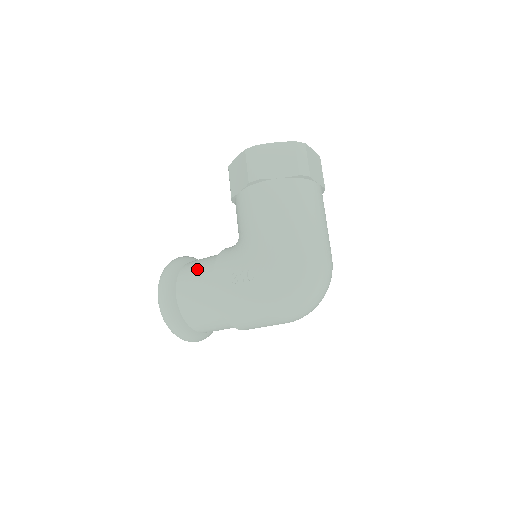
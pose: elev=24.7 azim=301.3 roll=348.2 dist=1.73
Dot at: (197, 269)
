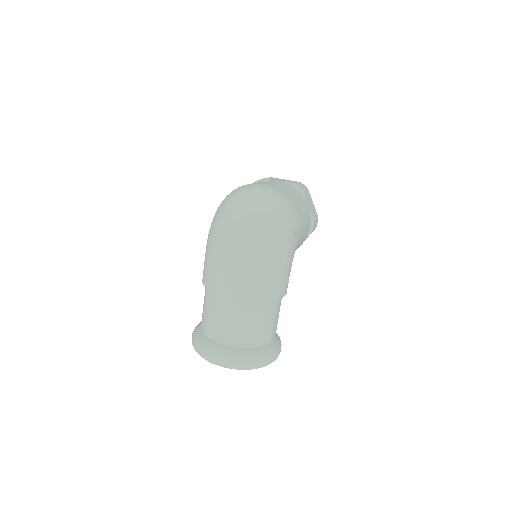
Dot at: occluded
